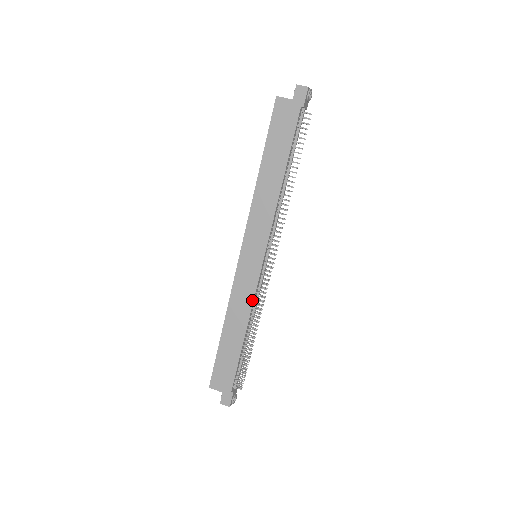
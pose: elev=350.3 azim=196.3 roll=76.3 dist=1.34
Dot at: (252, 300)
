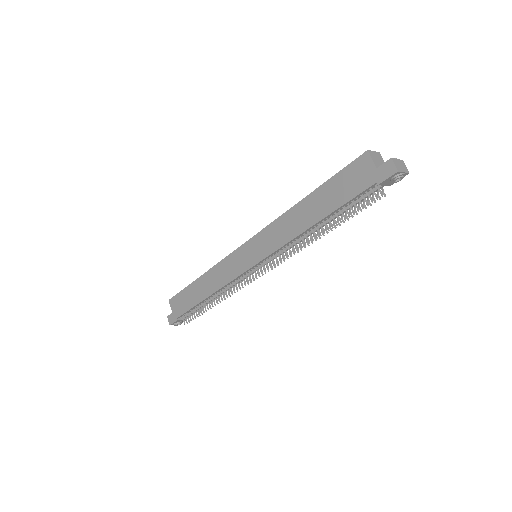
Dot at: (227, 282)
